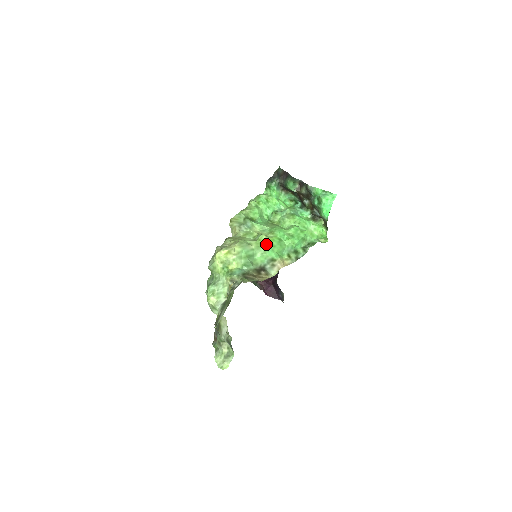
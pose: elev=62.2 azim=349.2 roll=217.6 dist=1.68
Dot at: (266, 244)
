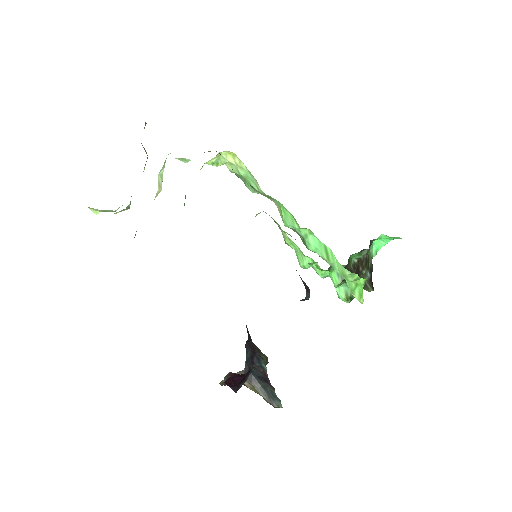
Dot at: occluded
